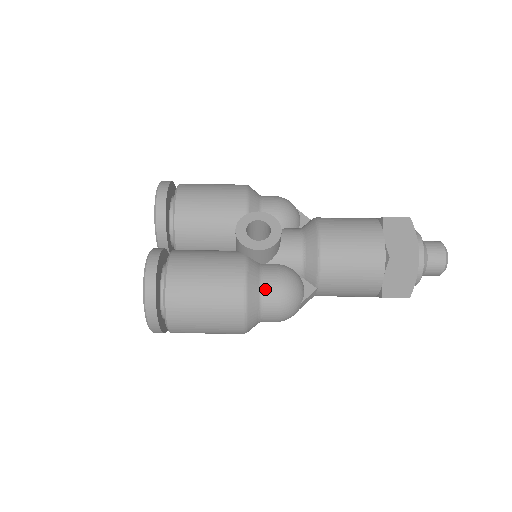
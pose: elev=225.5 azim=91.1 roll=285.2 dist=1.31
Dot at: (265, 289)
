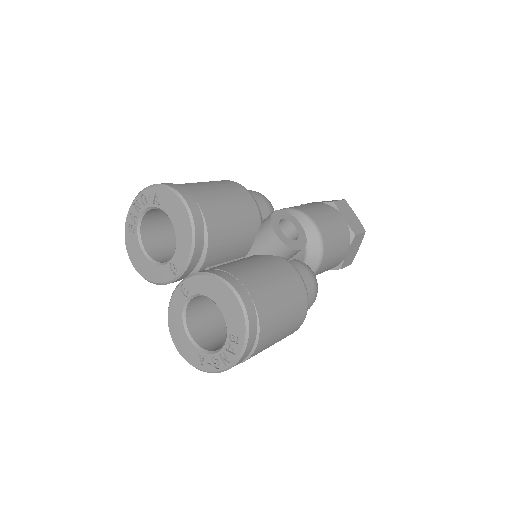
Dot at: (307, 286)
